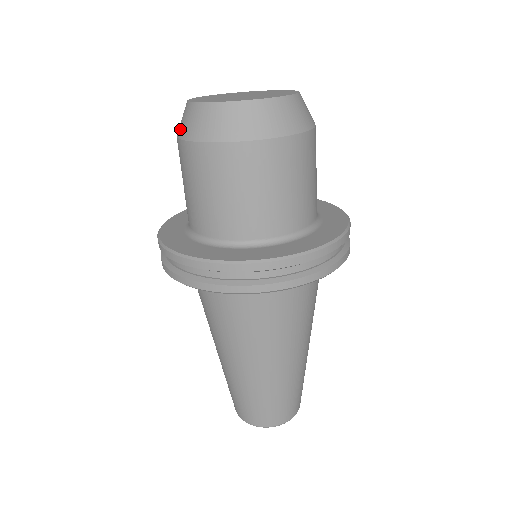
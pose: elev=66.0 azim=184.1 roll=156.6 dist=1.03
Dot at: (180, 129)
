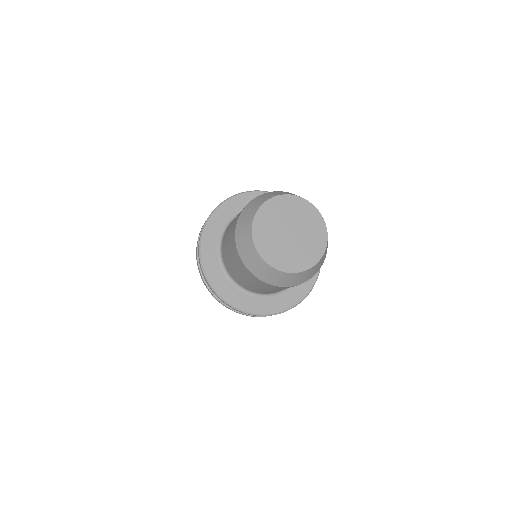
Dot at: (241, 220)
